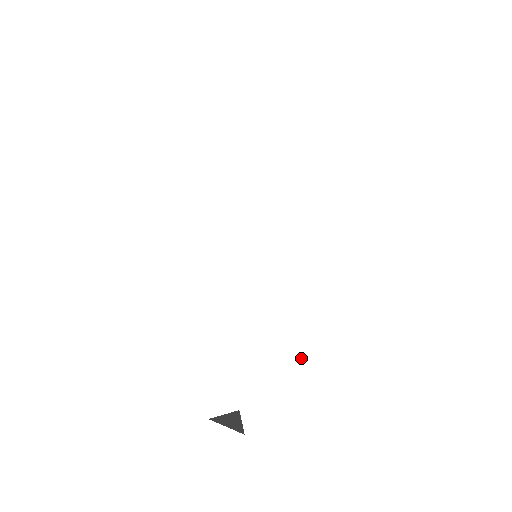
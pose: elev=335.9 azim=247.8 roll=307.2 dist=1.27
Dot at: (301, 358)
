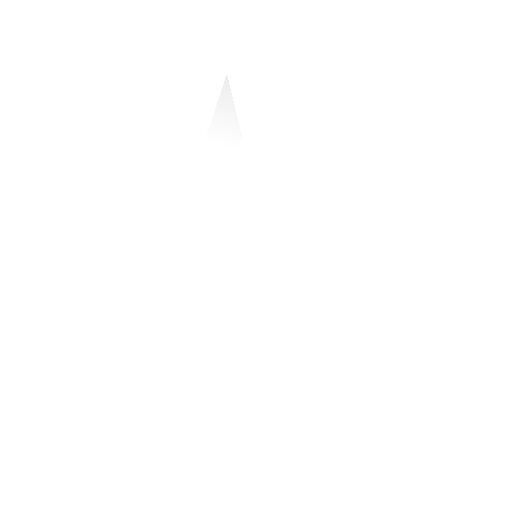
Dot at: (206, 358)
